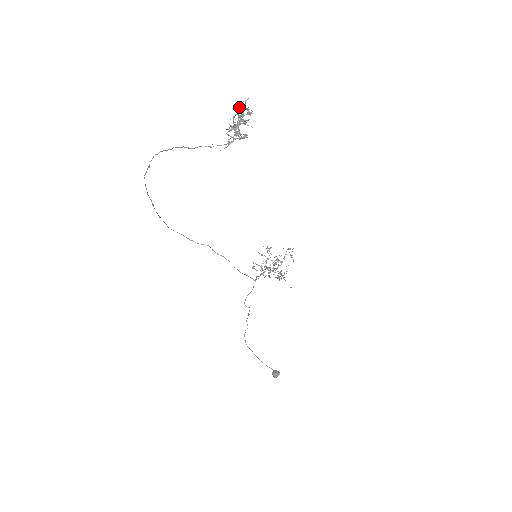
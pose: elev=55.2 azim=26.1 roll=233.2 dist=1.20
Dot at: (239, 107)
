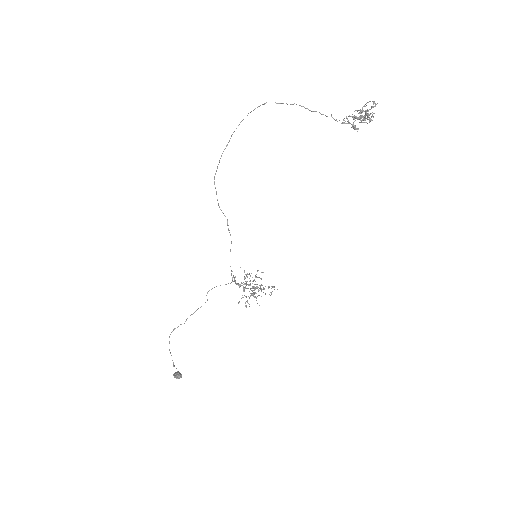
Dot at: occluded
